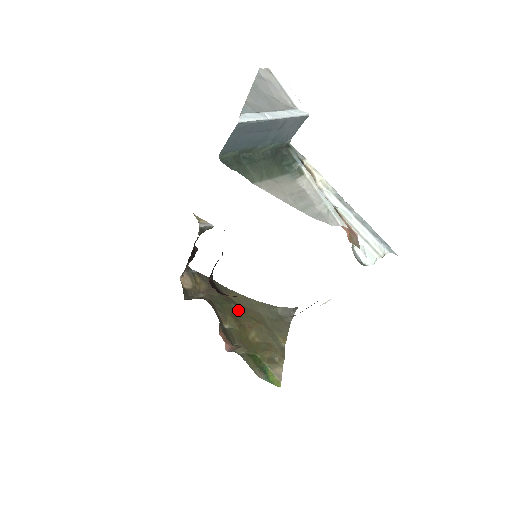
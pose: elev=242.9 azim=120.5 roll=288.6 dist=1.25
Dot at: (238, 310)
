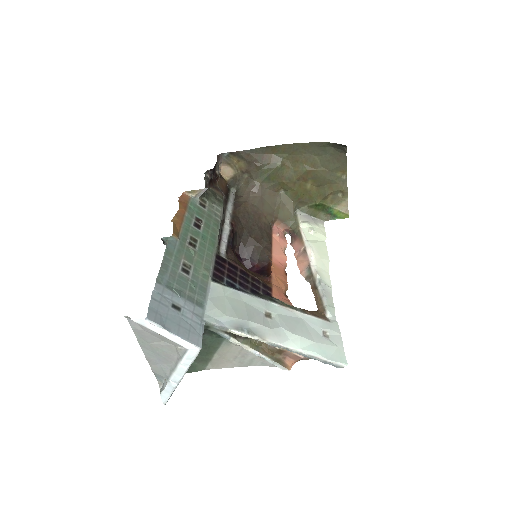
Dot at: (287, 165)
